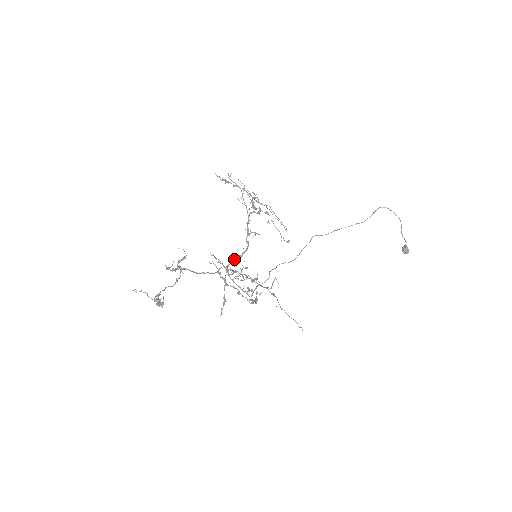
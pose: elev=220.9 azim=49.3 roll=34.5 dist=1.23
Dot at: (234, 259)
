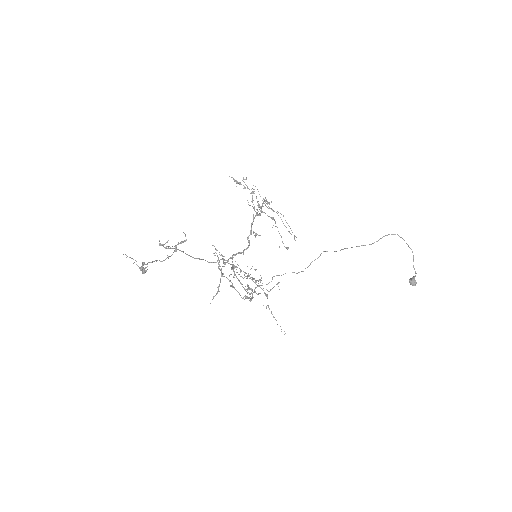
Dot at: (235, 254)
